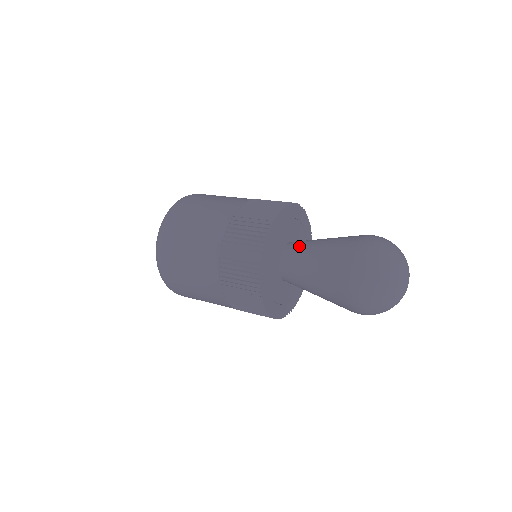
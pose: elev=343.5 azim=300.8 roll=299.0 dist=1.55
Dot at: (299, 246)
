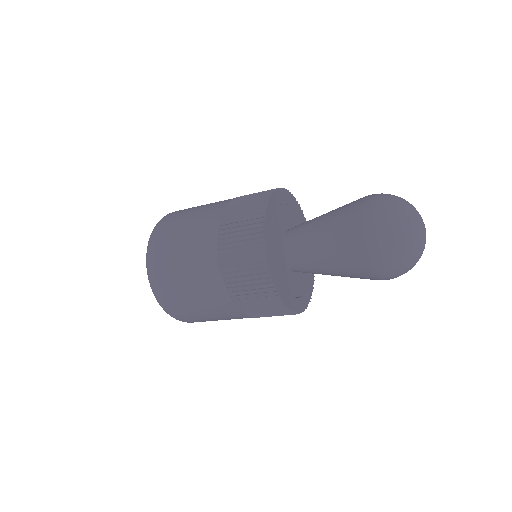
Dot at: occluded
